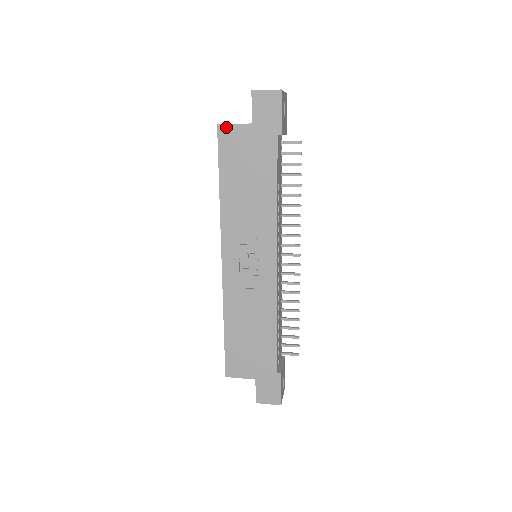
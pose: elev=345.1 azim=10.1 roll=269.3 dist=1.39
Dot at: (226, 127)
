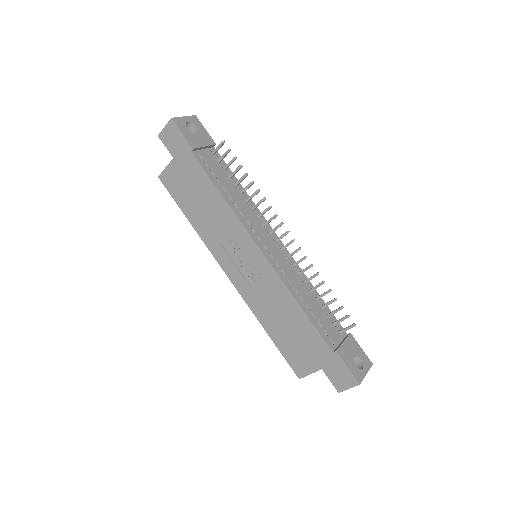
Dot at: (163, 174)
